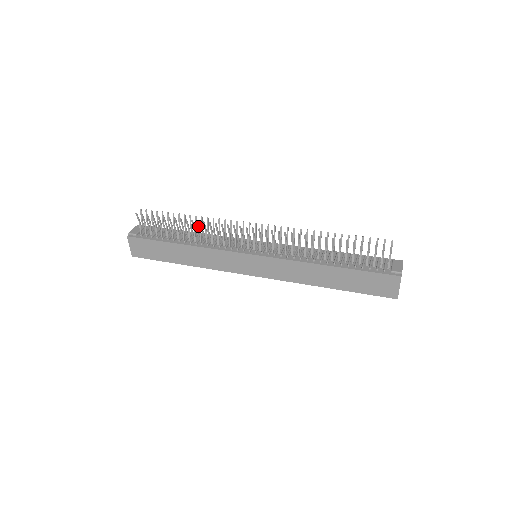
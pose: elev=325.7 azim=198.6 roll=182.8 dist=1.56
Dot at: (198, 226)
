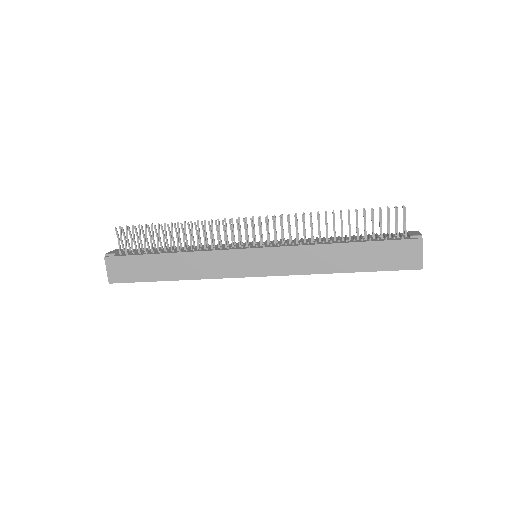
Dot at: occluded
